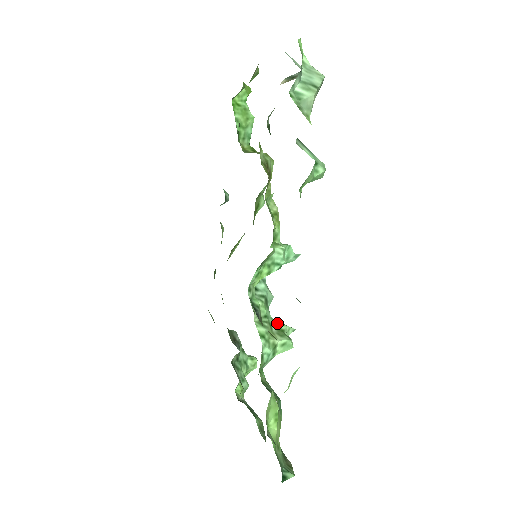
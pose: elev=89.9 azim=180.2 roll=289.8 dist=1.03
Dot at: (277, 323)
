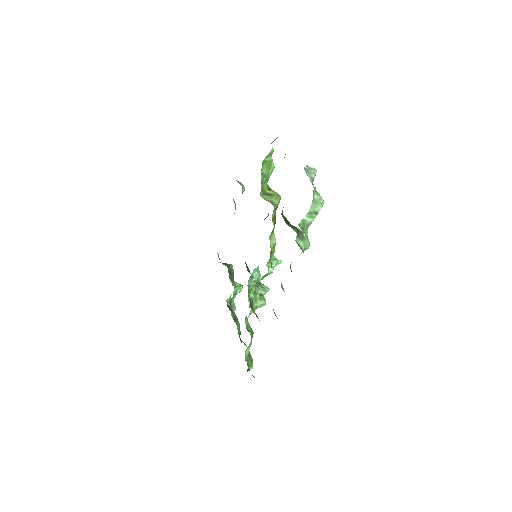
Dot at: (260, 291)
